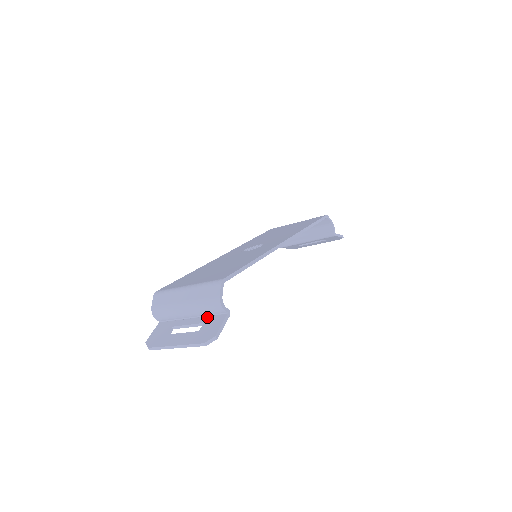
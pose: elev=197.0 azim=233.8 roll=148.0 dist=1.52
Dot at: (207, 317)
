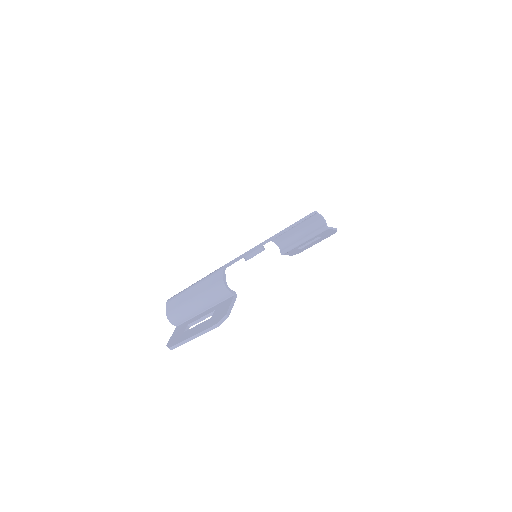
Dot at: (217, 305)
